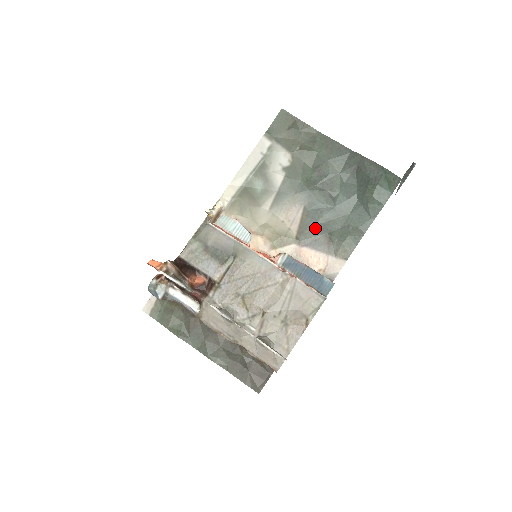
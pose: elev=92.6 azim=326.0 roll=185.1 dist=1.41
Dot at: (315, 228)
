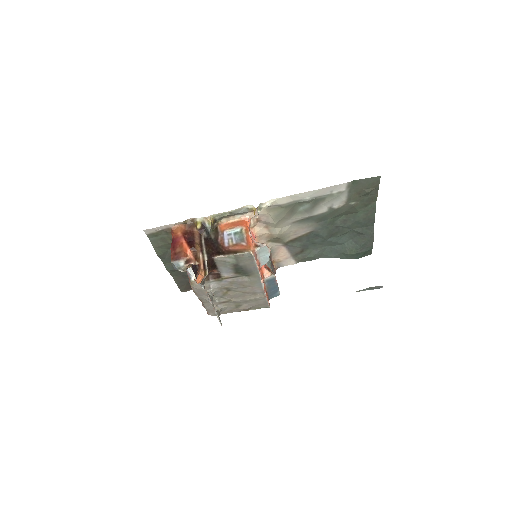
Dot at: (303, 243)
